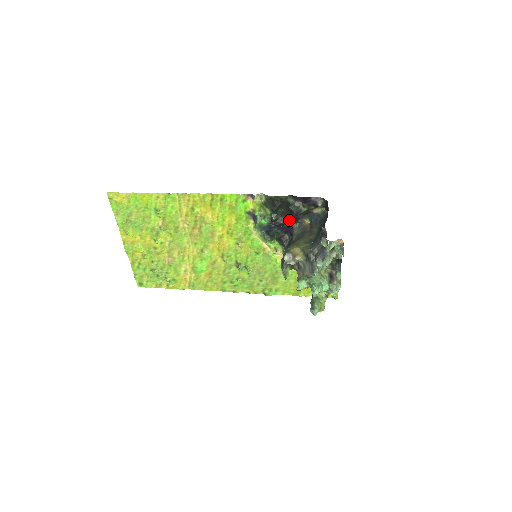
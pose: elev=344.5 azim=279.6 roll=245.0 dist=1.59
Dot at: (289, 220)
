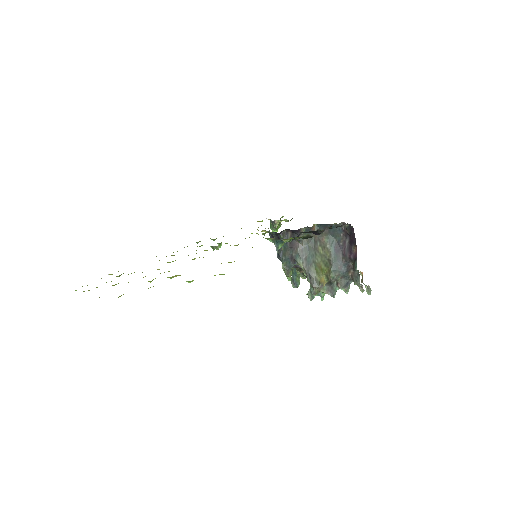
Dot at: occluded
